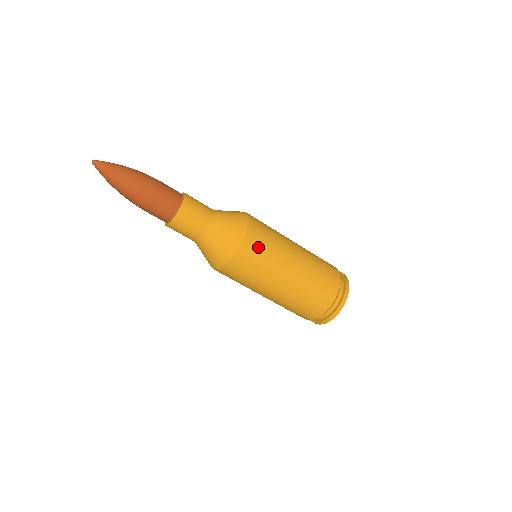
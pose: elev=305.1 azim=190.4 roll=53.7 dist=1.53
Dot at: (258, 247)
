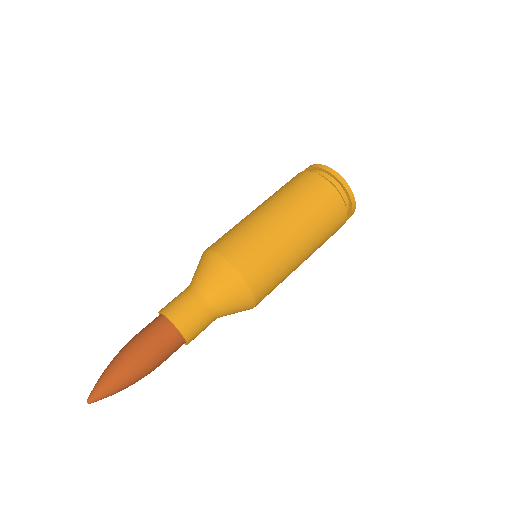
Dot at: (261, 269)
